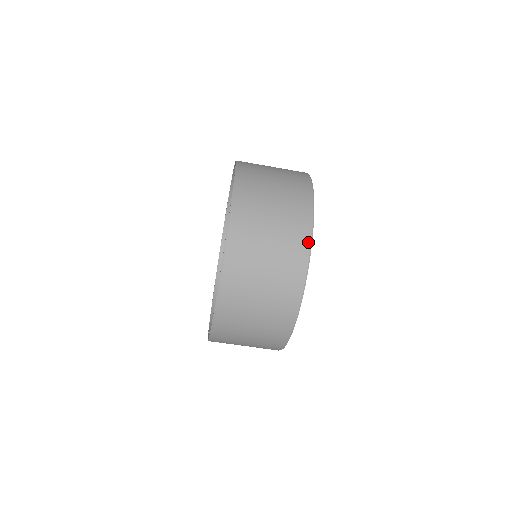
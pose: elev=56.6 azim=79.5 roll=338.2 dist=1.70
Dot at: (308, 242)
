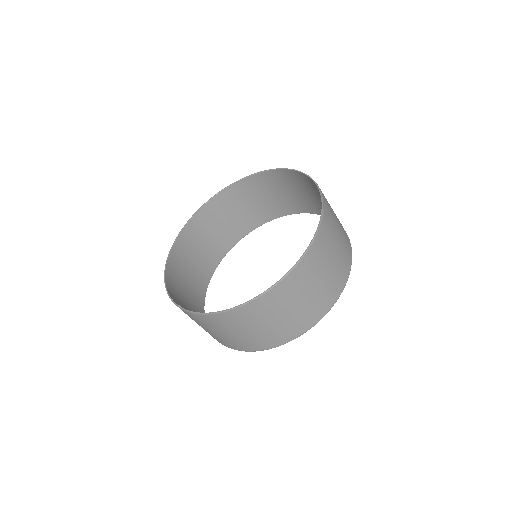
Dot at: (345, 283)
